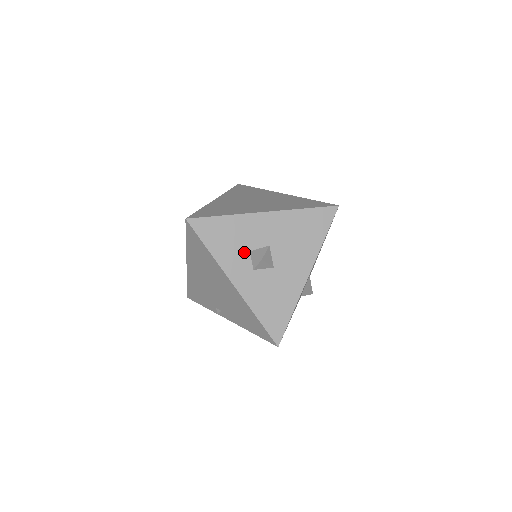
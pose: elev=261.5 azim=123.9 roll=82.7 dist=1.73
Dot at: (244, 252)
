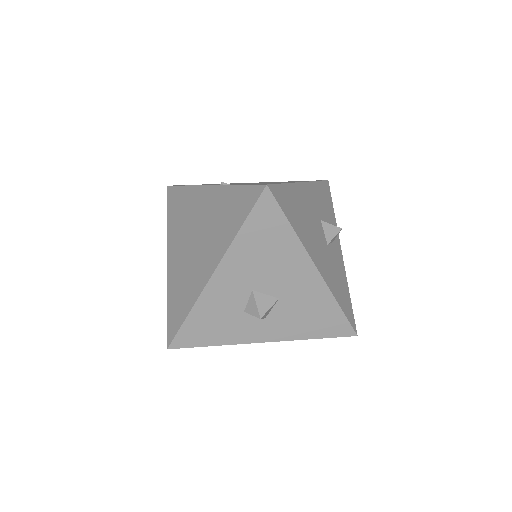
Dot at: (240, 317)
